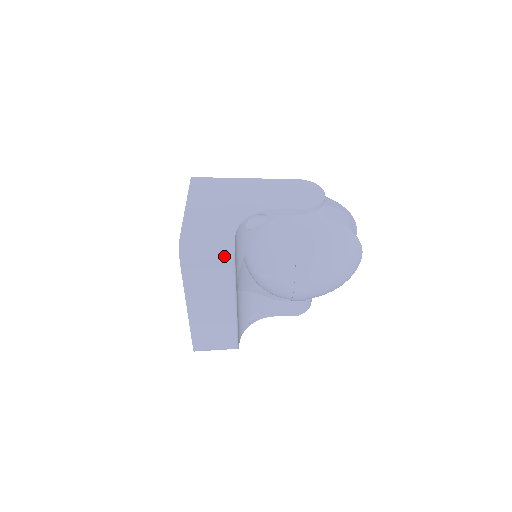
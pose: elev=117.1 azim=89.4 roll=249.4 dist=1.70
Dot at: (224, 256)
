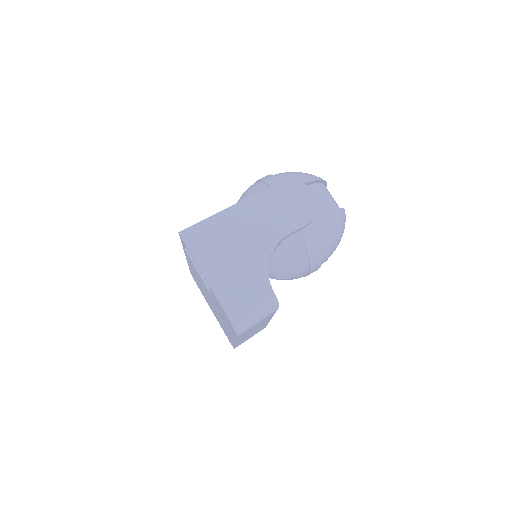
Dot at: (271, 312)
